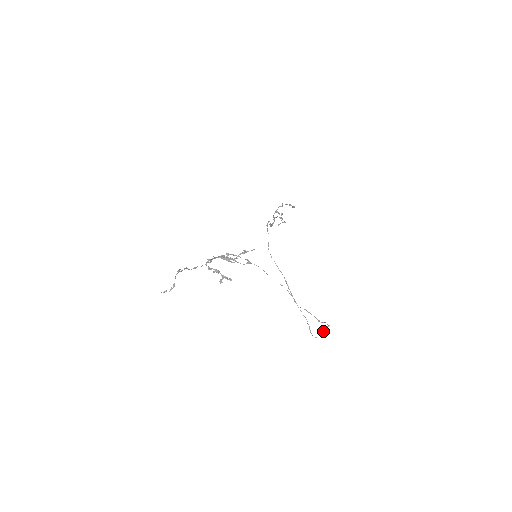
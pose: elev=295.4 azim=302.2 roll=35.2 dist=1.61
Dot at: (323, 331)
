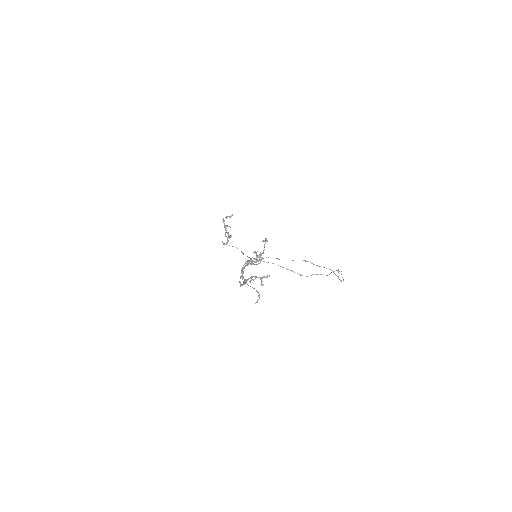
Dot at: occluded
